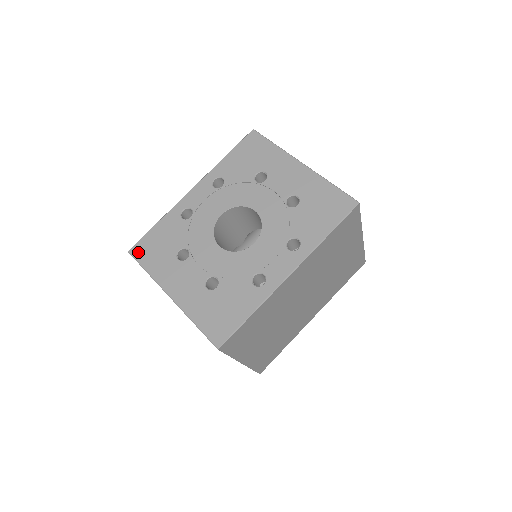
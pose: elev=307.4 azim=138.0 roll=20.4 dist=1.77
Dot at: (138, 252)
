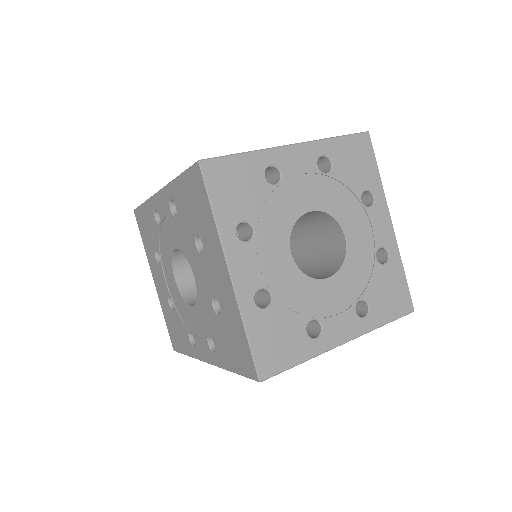
Dot at: (138, 219)
